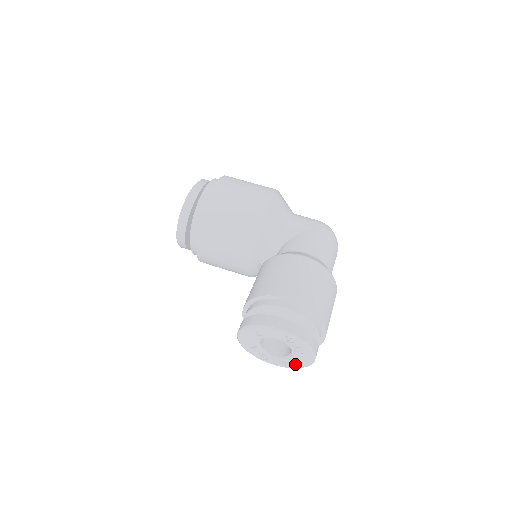
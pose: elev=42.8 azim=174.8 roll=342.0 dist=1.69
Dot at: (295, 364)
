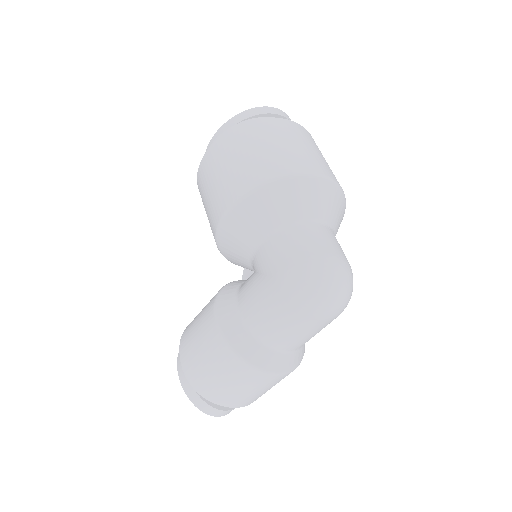
Dot at: occluded
